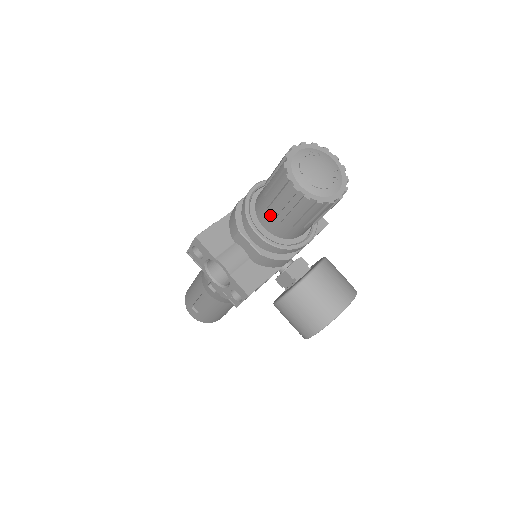
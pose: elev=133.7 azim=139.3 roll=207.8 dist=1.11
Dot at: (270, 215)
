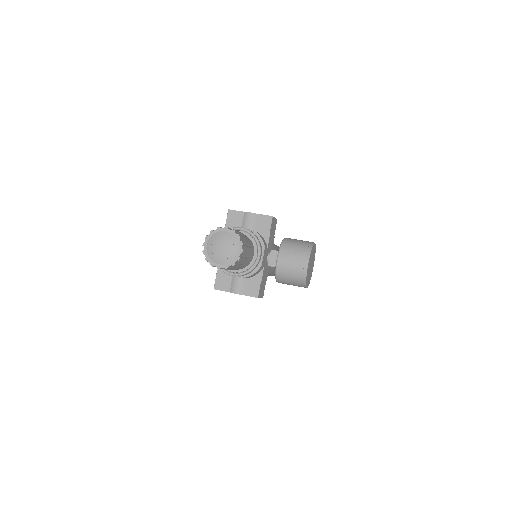
Dot at: occluded
